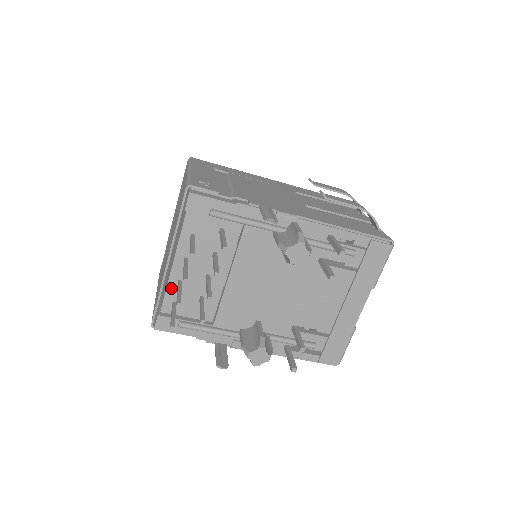
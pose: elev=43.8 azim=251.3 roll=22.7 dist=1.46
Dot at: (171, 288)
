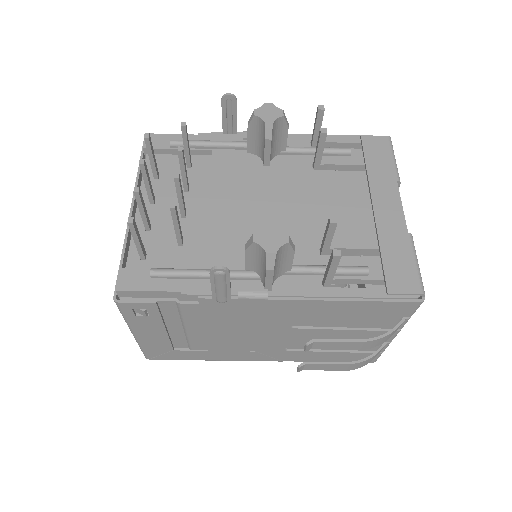
Dot at: occluded
